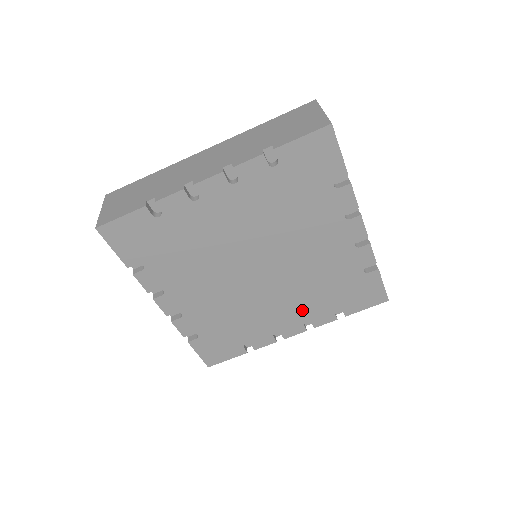
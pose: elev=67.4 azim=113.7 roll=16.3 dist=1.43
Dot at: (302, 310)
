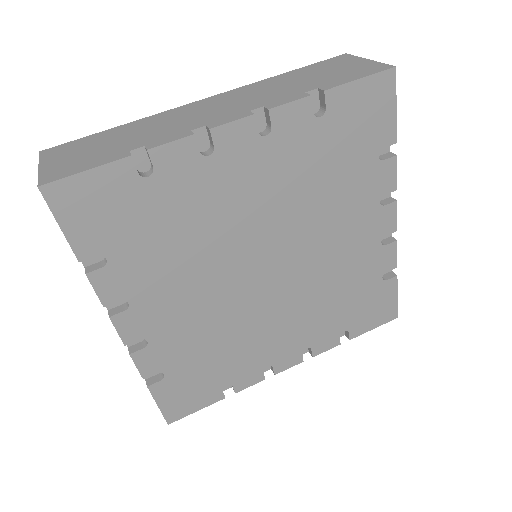
Dot at: (304, 332)
